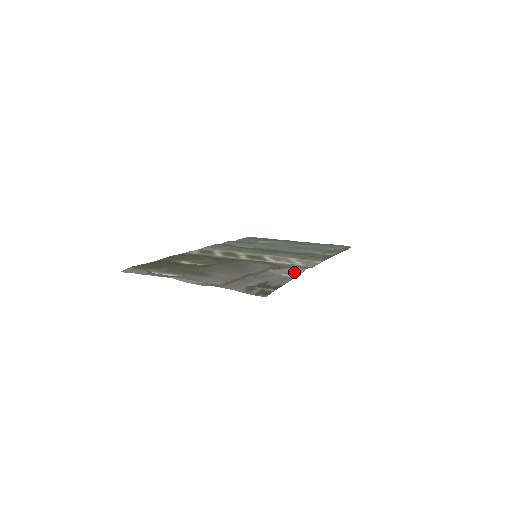
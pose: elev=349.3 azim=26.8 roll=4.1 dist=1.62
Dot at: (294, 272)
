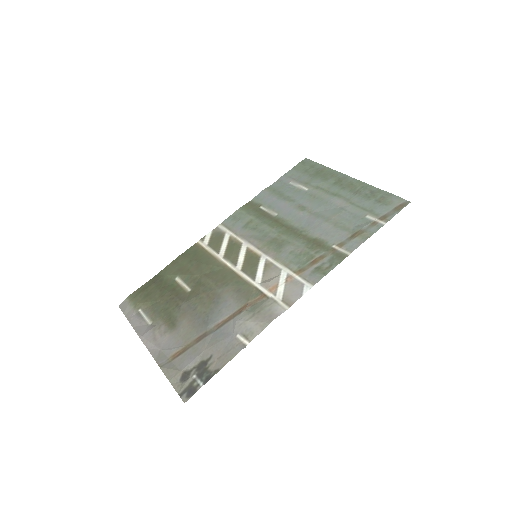
Dot at: (251, 331)
